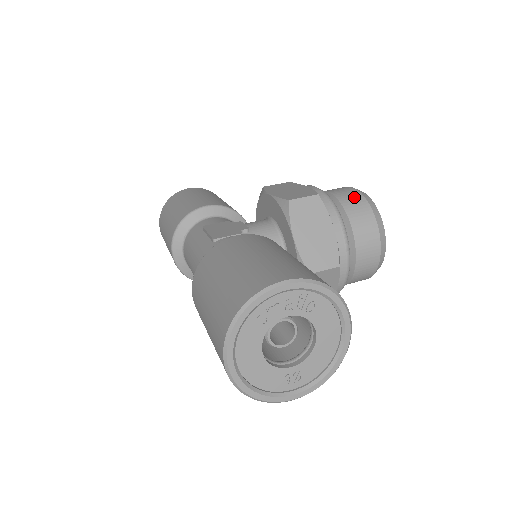
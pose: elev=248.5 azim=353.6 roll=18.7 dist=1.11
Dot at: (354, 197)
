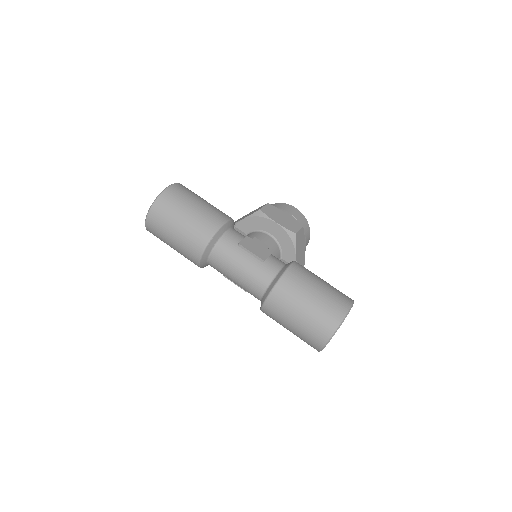
Dot at: (302, 218)
